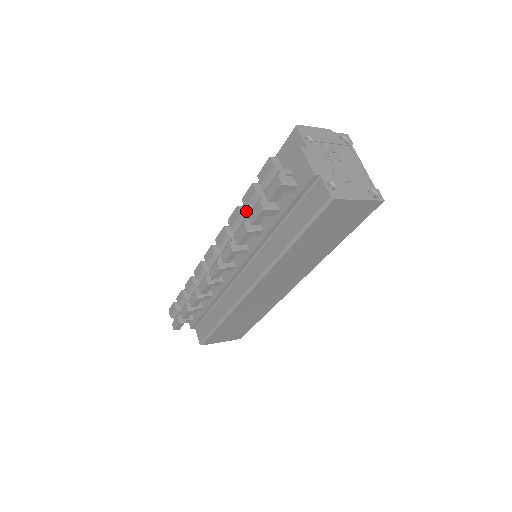
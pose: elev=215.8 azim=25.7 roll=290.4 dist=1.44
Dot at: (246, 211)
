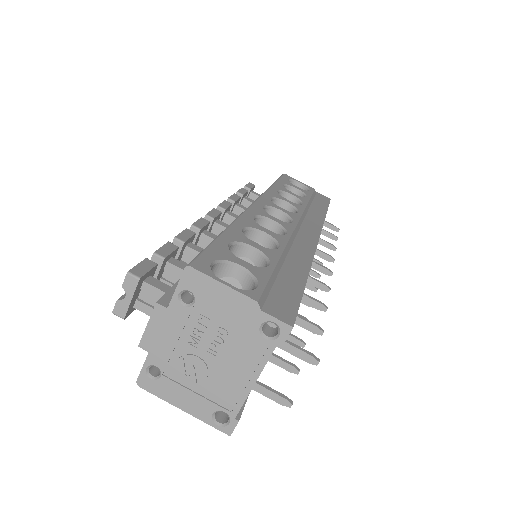
Dot at: (180, 250)
